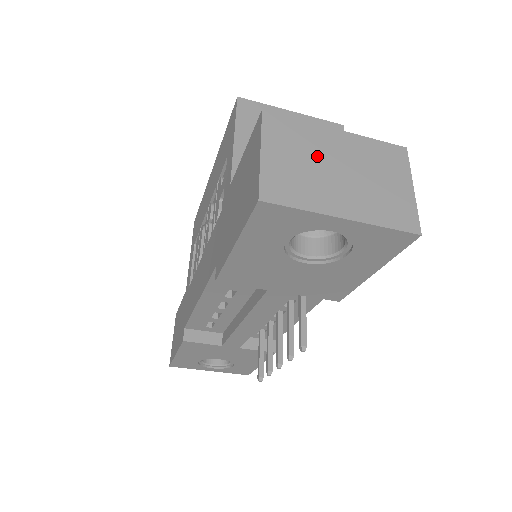
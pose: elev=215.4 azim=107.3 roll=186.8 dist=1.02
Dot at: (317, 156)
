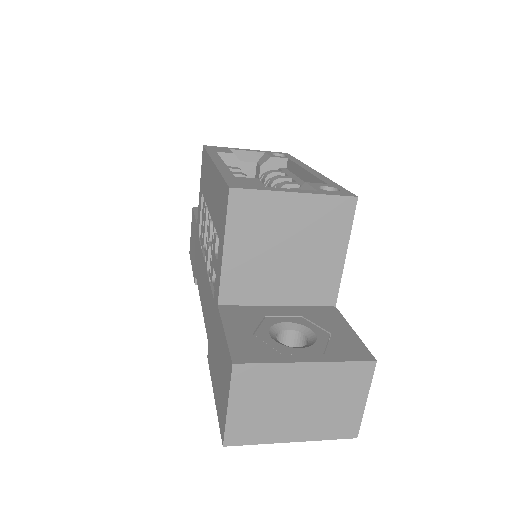
Dot at: (280, 396)
